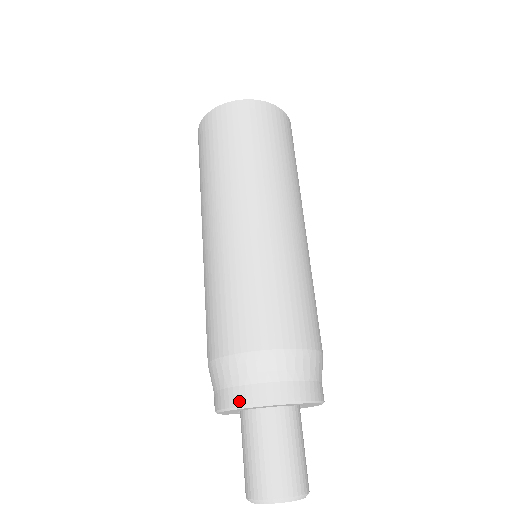
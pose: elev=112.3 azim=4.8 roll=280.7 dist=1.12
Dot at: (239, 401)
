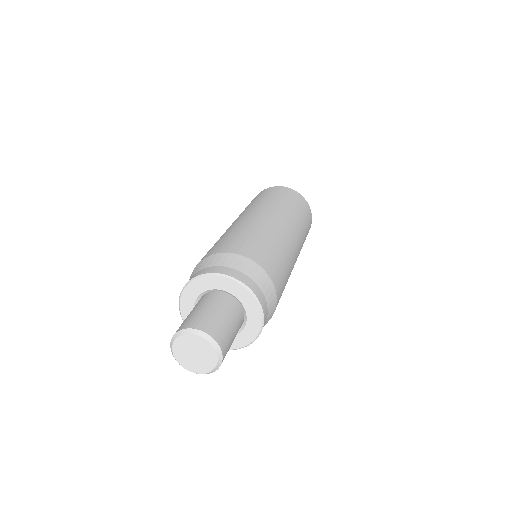
Dot at: (239, 277)
